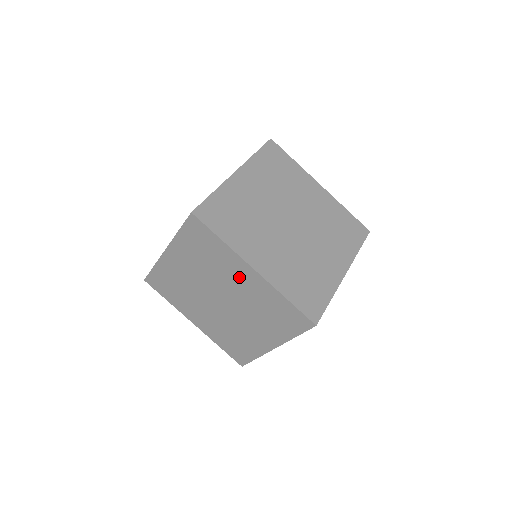
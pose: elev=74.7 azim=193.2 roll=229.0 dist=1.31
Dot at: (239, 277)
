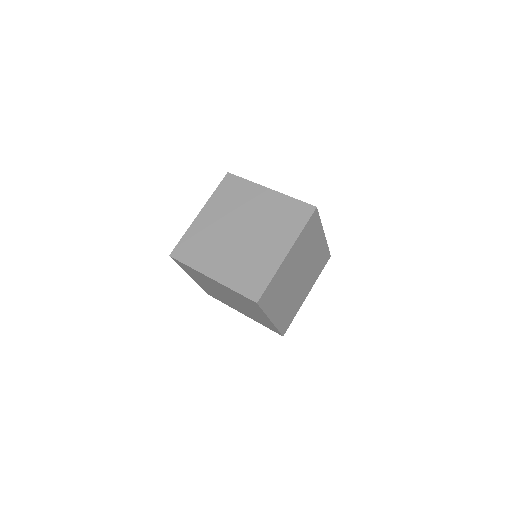
Dot at: (214, 283)
